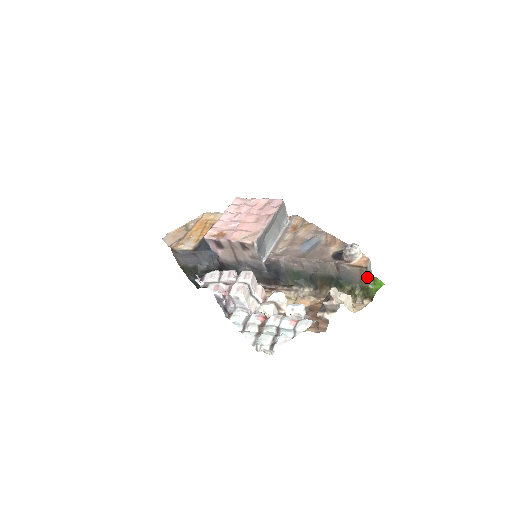
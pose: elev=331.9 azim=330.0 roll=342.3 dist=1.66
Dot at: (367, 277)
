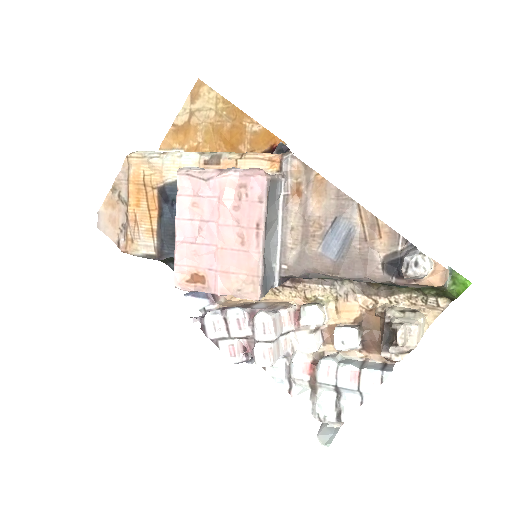
Dot at: (444, 286)
